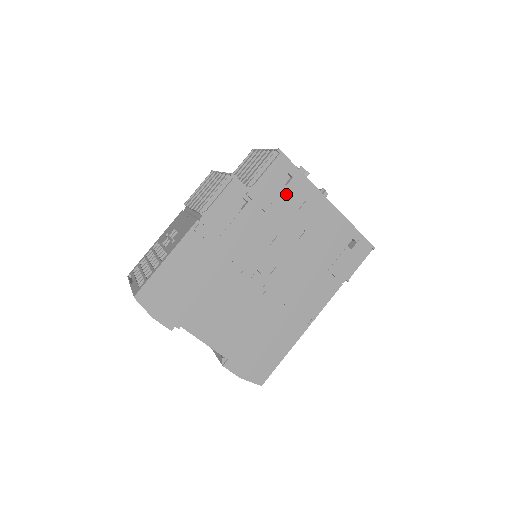
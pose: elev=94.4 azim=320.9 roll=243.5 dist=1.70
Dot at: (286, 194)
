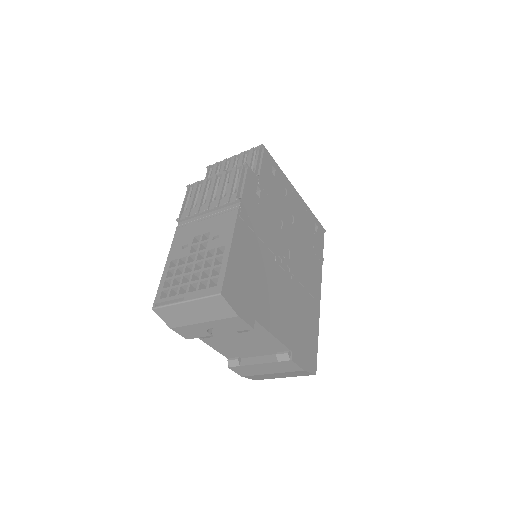
Dot at: (276, 184)
